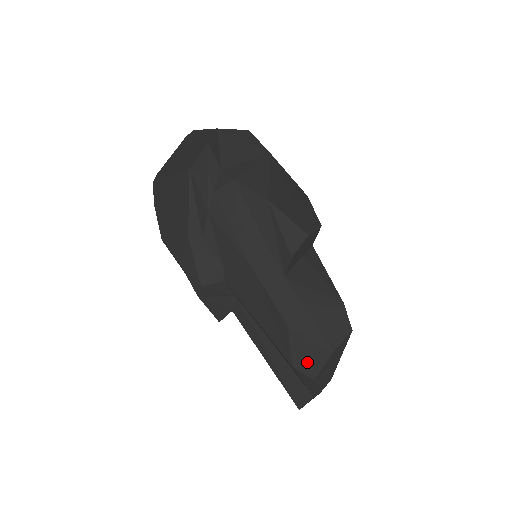
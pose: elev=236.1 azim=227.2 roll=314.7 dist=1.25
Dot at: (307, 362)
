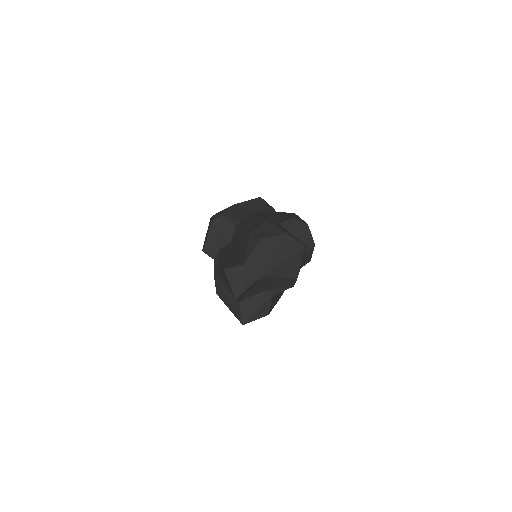
Dot at: (263, 234)
